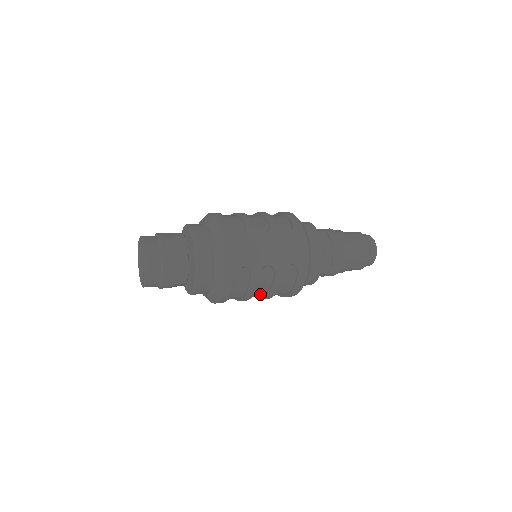
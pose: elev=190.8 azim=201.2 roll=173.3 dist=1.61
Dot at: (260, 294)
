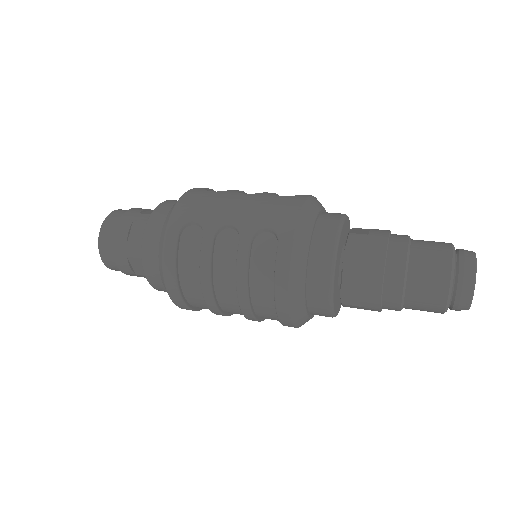
Dot at: (227, 286)
